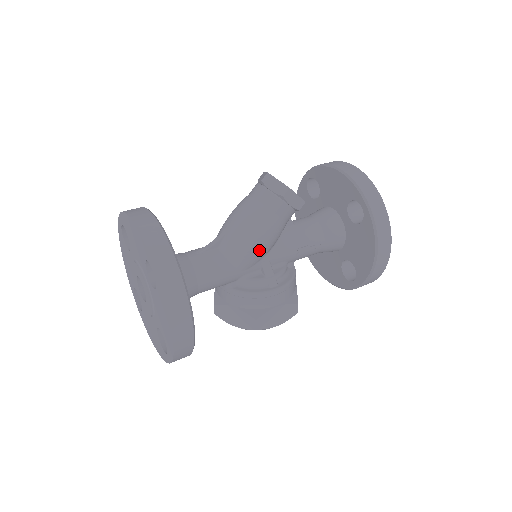
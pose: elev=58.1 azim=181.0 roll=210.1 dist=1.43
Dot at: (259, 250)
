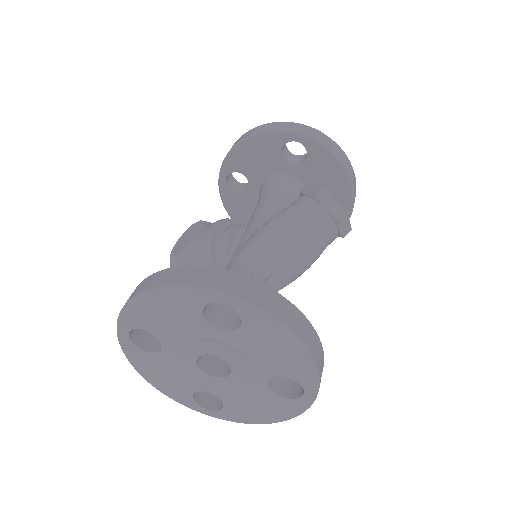
Dot at: occluded
